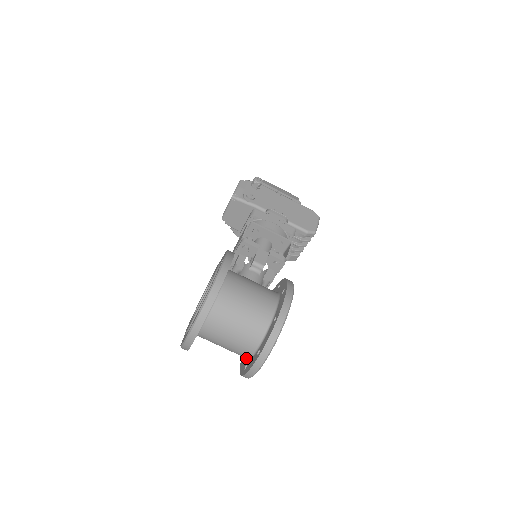
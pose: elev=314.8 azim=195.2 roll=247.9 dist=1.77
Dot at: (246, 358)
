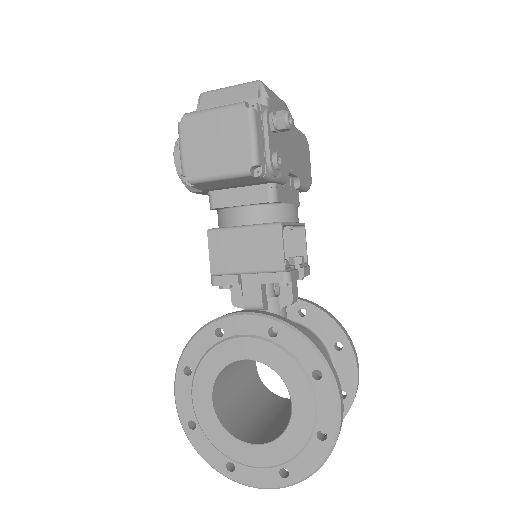
Dot at: occluded
